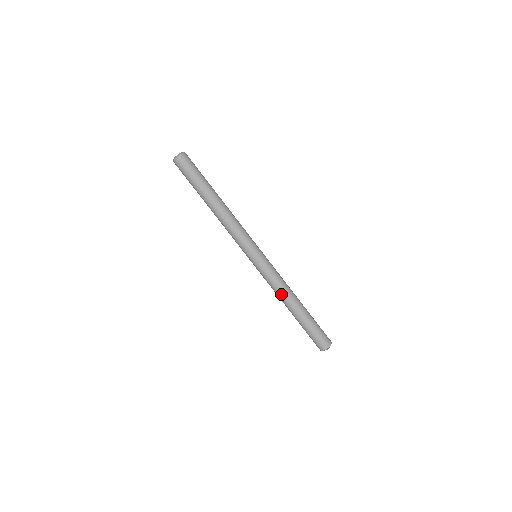
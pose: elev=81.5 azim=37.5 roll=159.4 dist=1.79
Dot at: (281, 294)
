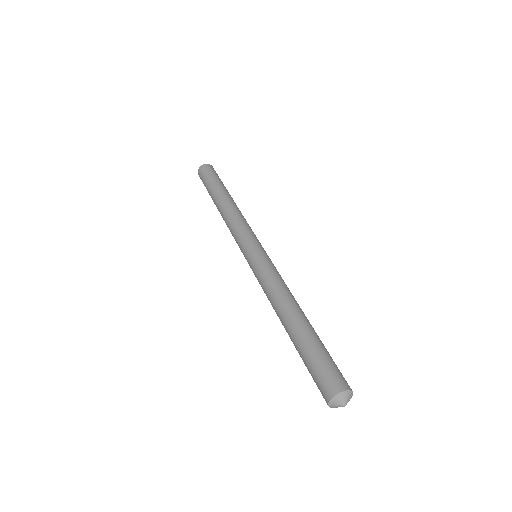
Dot at: (273, 298)
